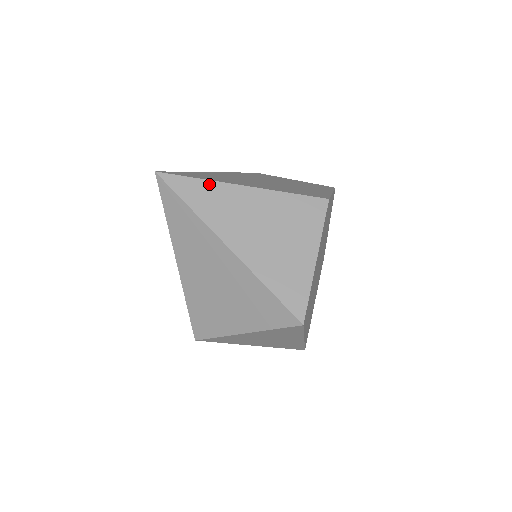
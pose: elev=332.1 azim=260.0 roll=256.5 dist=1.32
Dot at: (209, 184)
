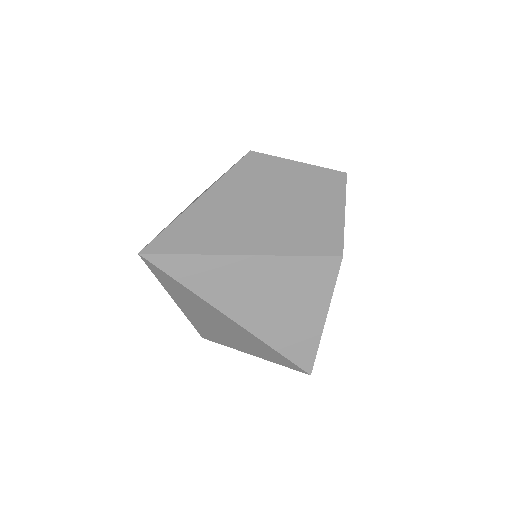
Dot at: (205, 259)
